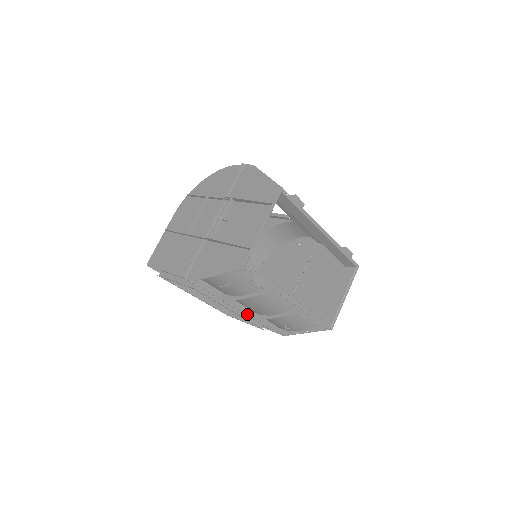
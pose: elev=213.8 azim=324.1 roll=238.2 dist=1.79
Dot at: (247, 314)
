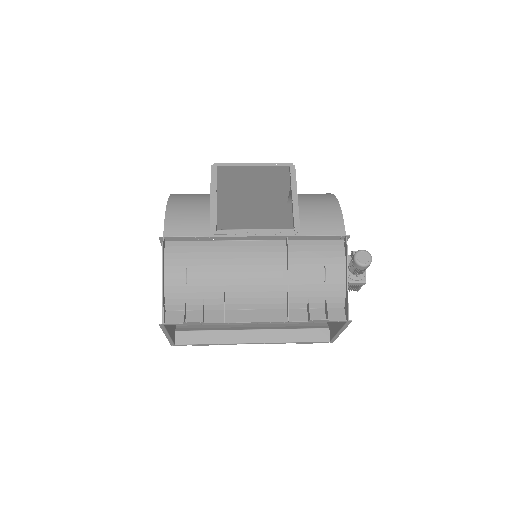
Dot at: occluded
